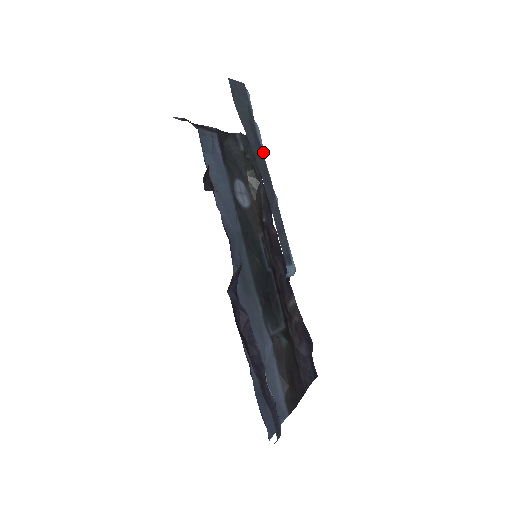
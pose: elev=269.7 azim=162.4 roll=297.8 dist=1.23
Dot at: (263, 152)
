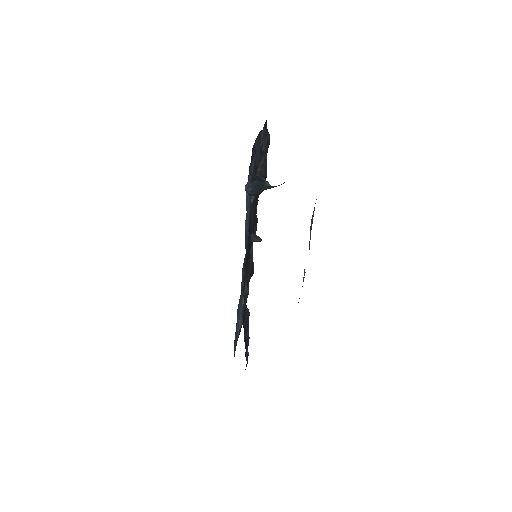
Dot at: occluded
